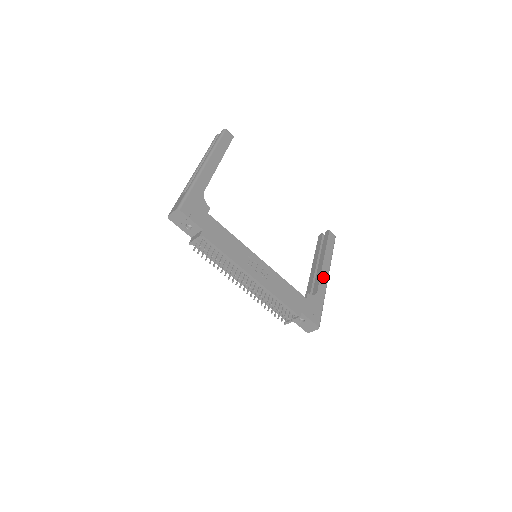
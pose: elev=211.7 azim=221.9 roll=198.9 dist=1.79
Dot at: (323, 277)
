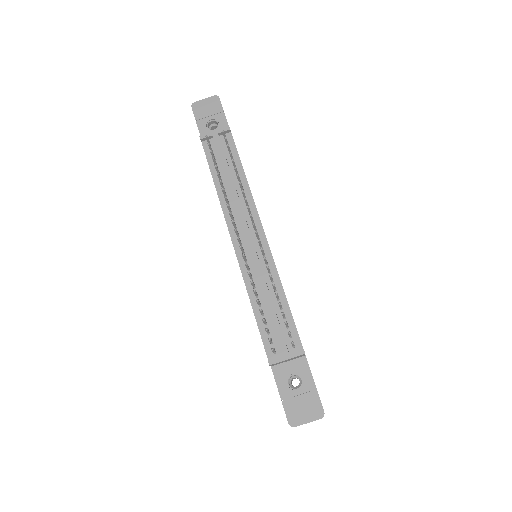
Dot at: occluded
